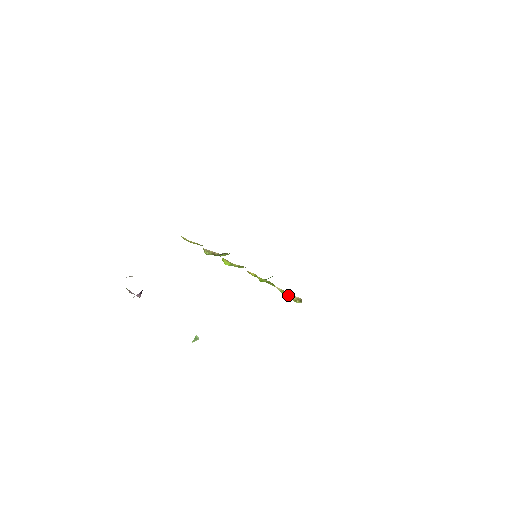
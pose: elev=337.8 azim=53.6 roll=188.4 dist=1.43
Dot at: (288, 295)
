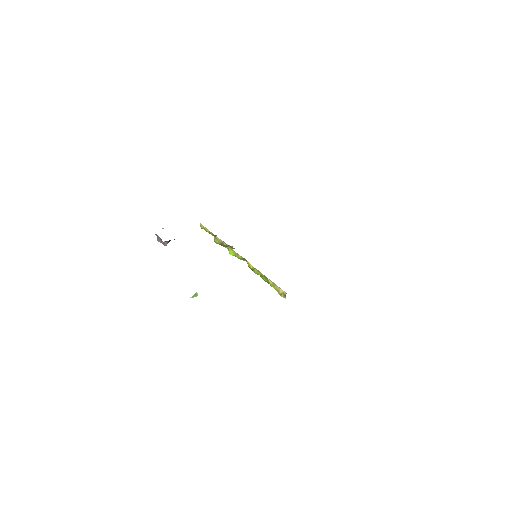
Dot at: (276, 289)
